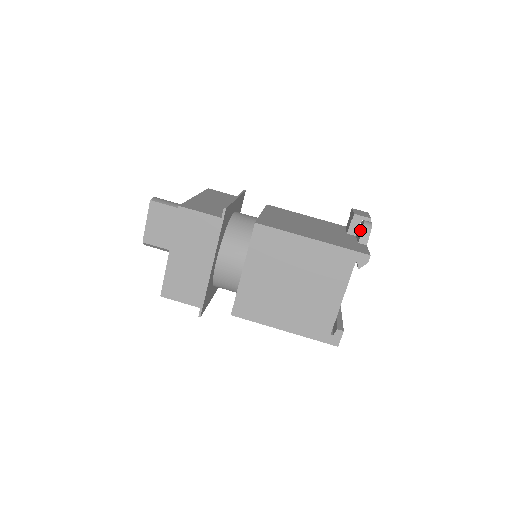
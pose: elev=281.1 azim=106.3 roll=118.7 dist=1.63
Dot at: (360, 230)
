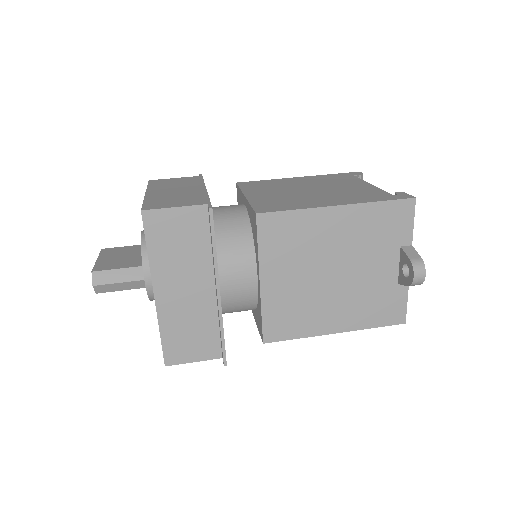
Dot at: occluded
